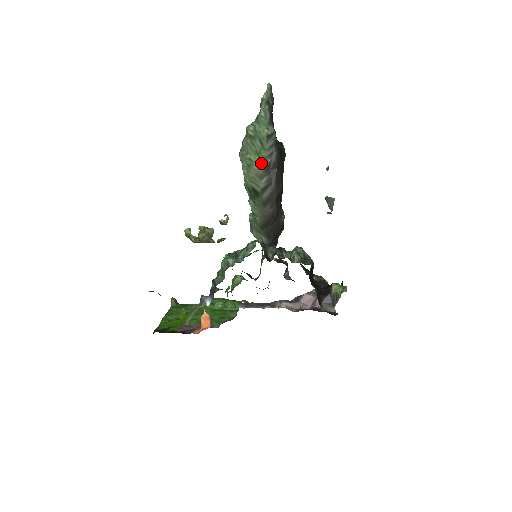
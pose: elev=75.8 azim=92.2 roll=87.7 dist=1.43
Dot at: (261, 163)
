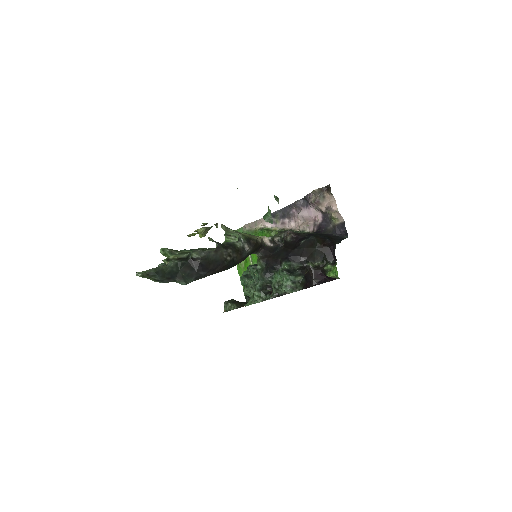
Dot at: occluded
